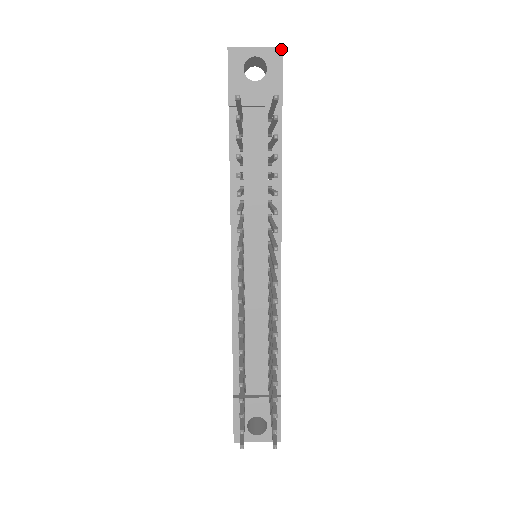
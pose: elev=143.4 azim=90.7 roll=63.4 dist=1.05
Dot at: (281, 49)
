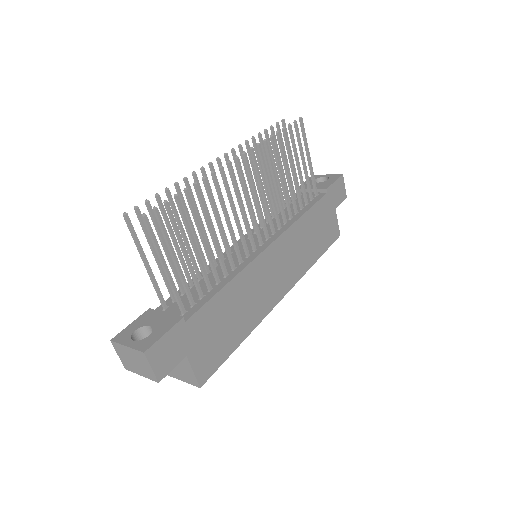
Dot at: (341, 175)
